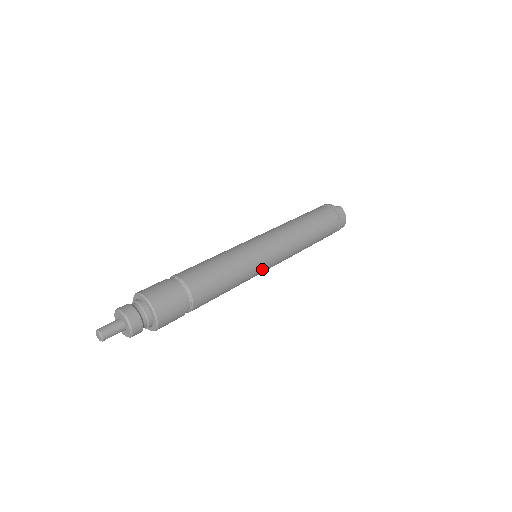
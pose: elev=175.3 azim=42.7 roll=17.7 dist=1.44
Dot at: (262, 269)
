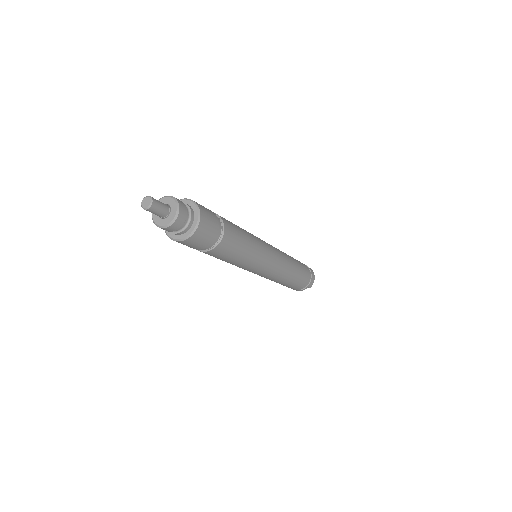
Dot at: (264, 263)
